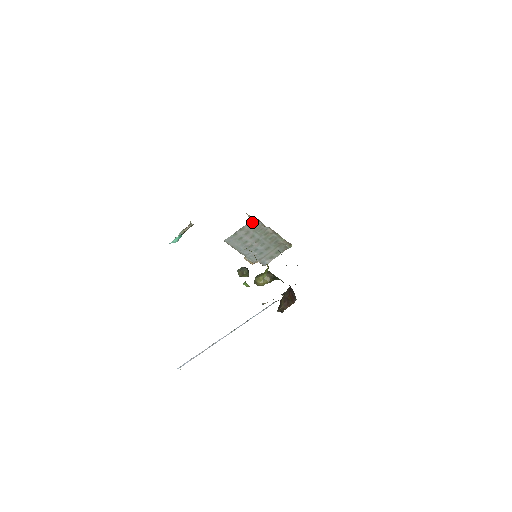
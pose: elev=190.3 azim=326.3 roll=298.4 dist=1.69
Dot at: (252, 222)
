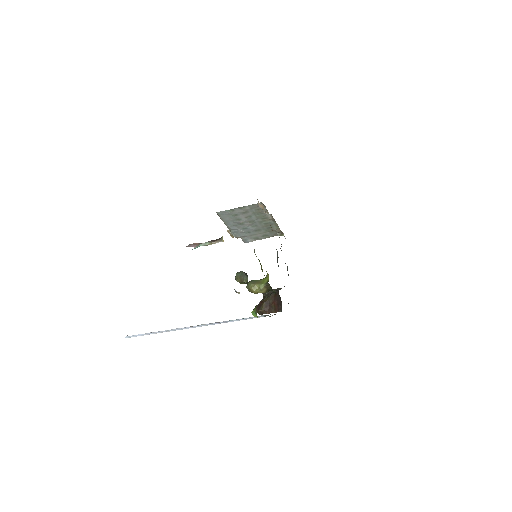
Dot at: (256, 205)
